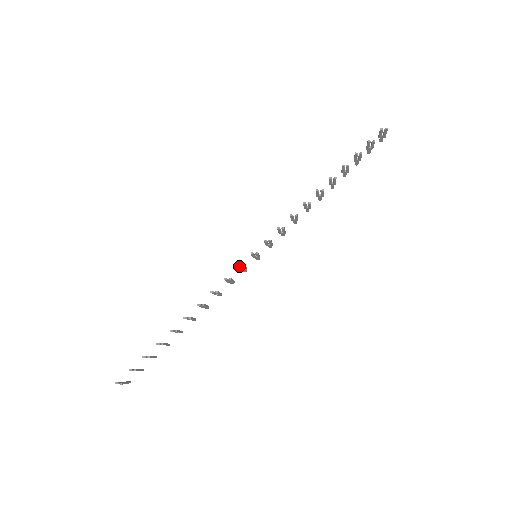
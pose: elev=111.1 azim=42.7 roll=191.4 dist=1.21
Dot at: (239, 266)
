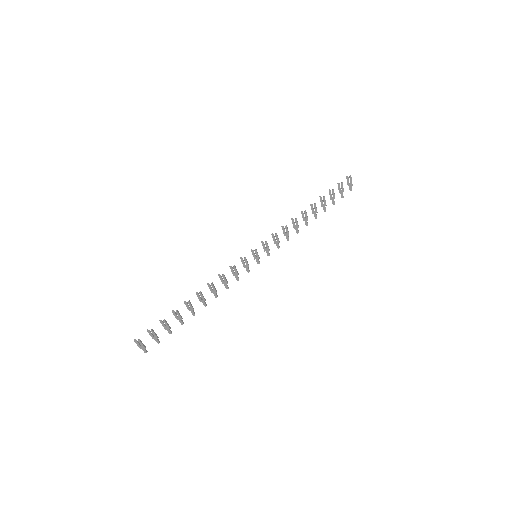
Dot at: (242, 258)
